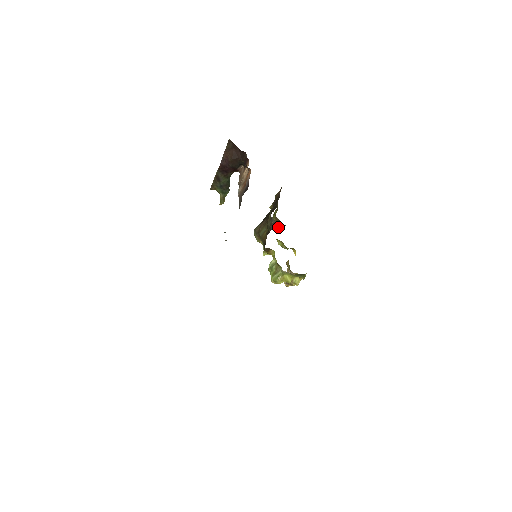
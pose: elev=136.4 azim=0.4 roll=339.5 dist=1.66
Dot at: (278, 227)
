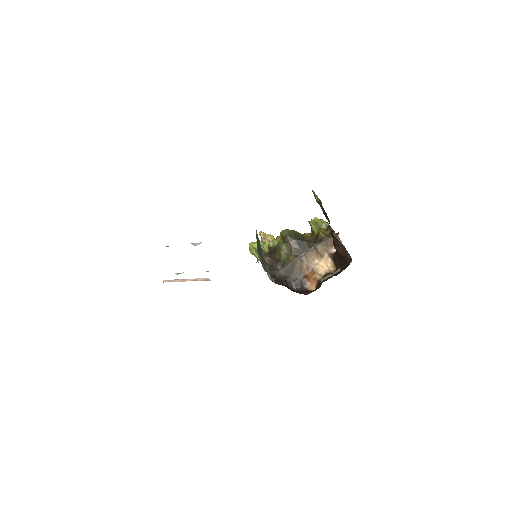
Dot at: occluded
